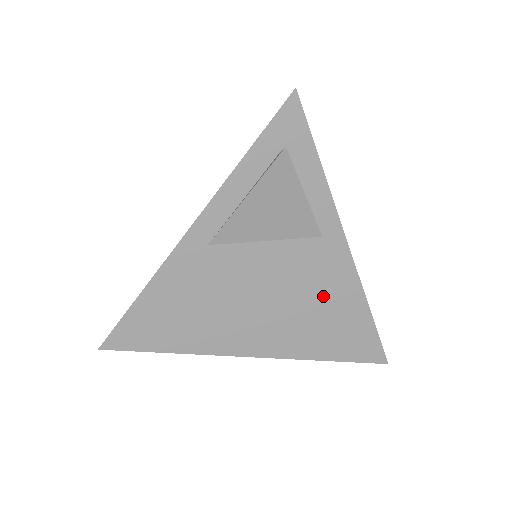
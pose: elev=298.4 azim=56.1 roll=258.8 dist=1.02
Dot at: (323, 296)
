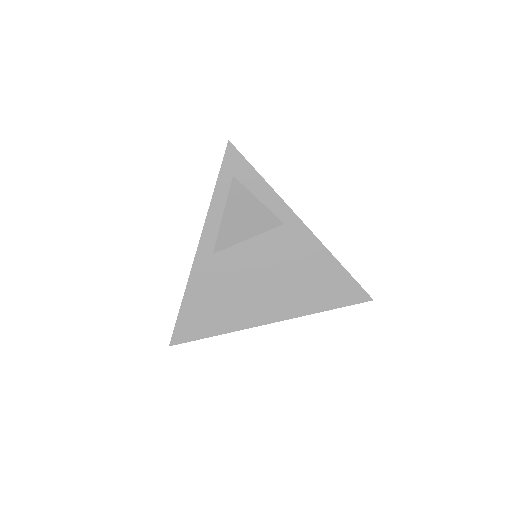
Dot at: (302, 264)
